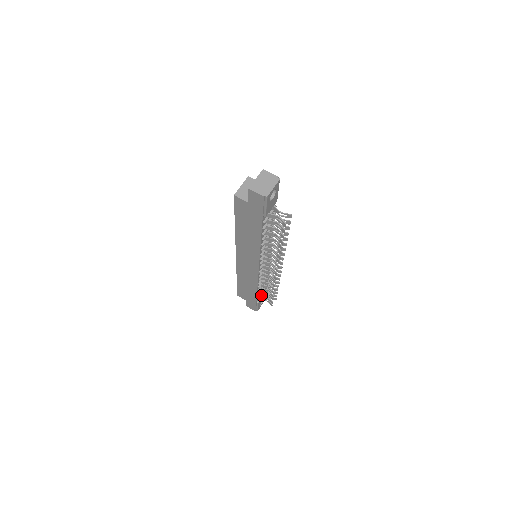
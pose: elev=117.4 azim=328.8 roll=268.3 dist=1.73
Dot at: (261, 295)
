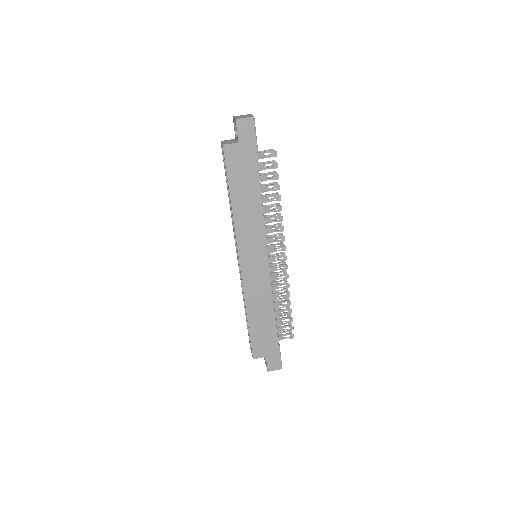
Dot at: occluded
